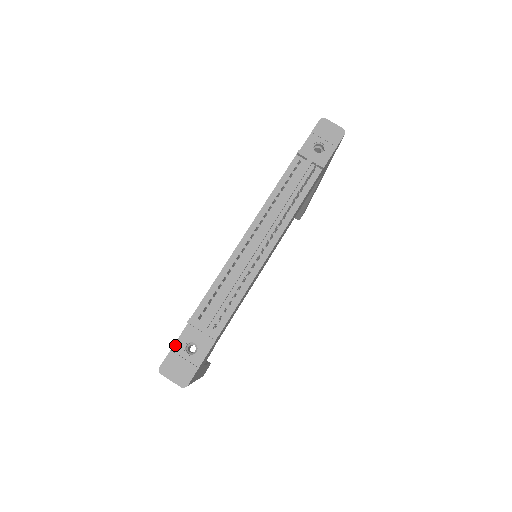
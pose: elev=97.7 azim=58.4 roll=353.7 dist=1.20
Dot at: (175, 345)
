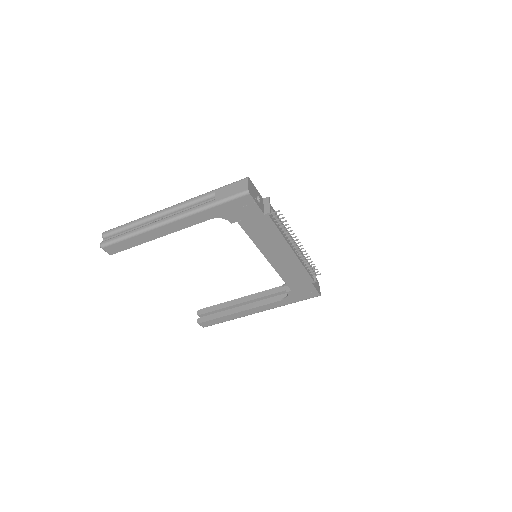
Dot at: (256, 189)
